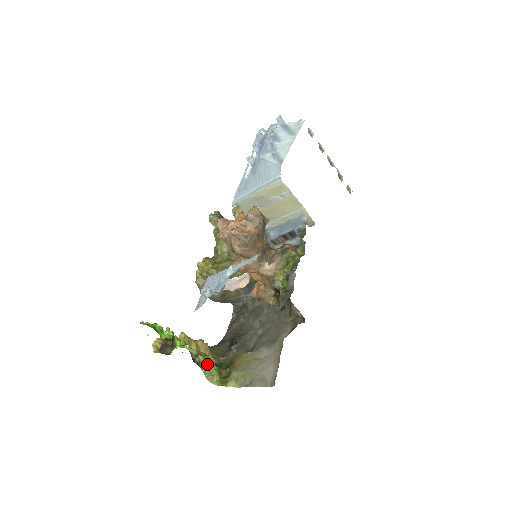
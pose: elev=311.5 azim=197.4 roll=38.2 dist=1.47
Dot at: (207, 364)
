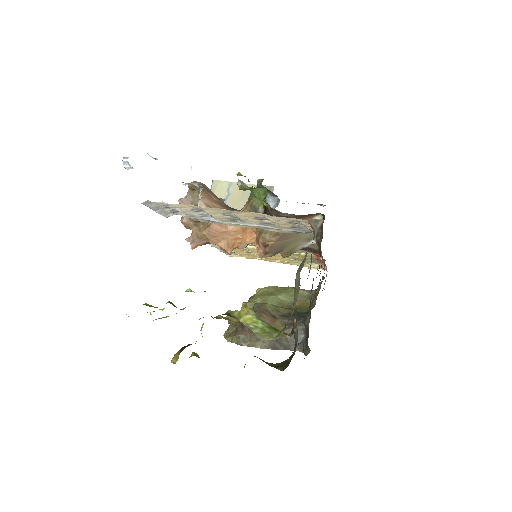
Dot at: (242, 313)
